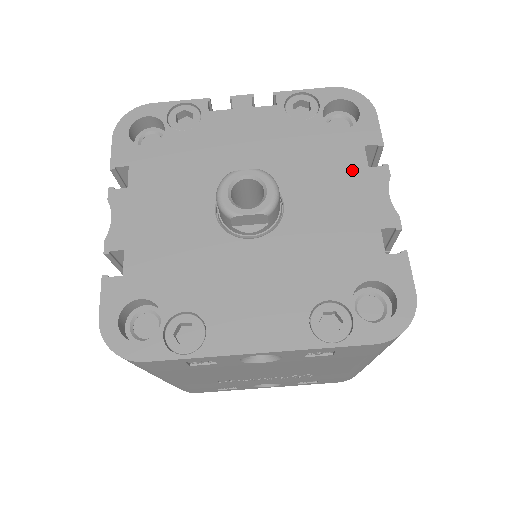
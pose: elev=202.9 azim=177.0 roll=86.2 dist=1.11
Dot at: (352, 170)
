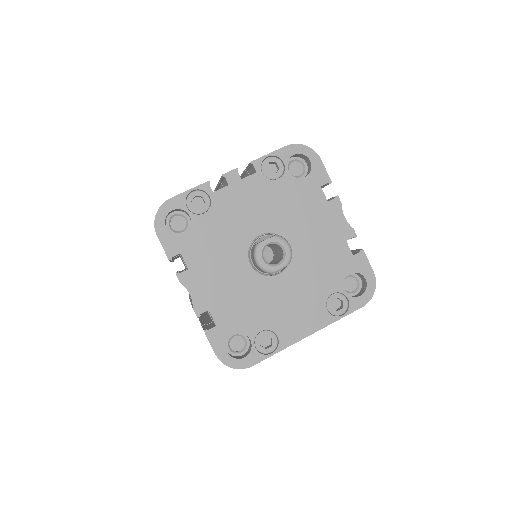
Dot at: (319, 207)
